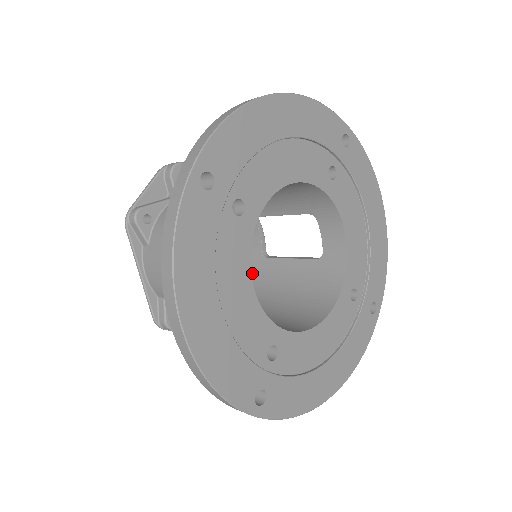
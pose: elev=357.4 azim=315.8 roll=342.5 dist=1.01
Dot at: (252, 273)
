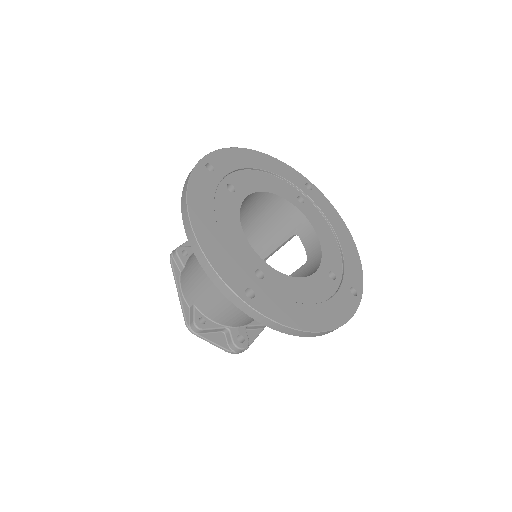
Dot at: occluded
